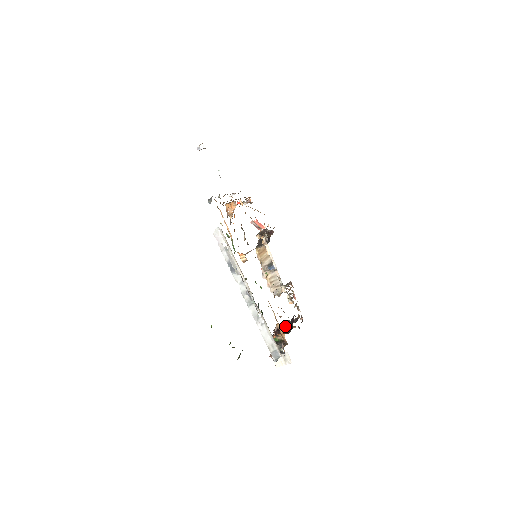
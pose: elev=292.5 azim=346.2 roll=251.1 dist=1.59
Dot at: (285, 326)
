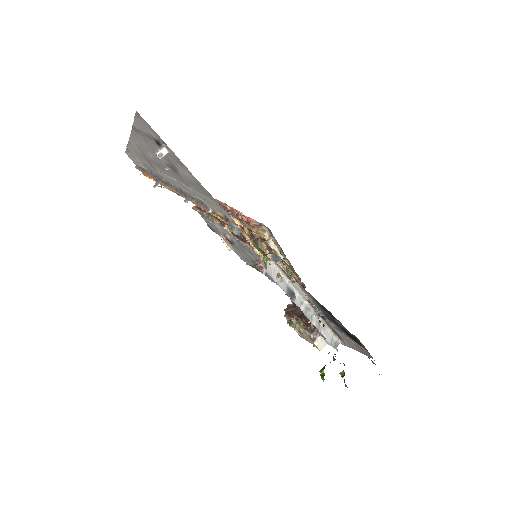
Dot at: occluded
